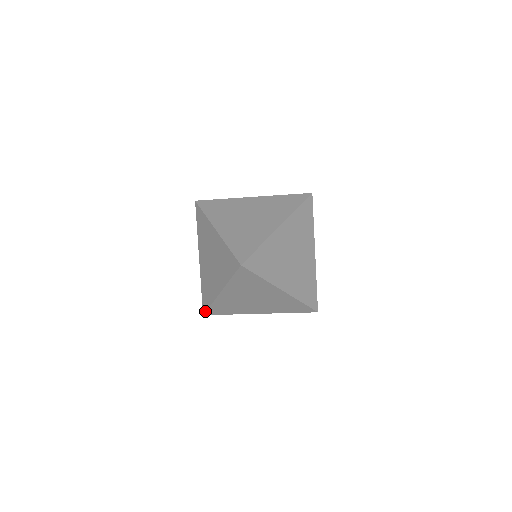
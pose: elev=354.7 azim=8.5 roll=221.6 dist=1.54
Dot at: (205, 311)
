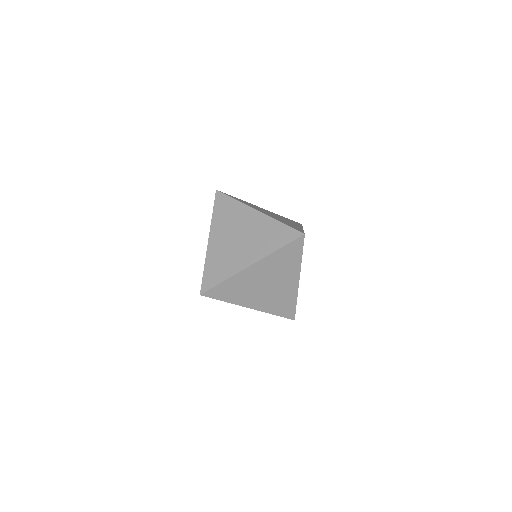
Dot at: occluded
